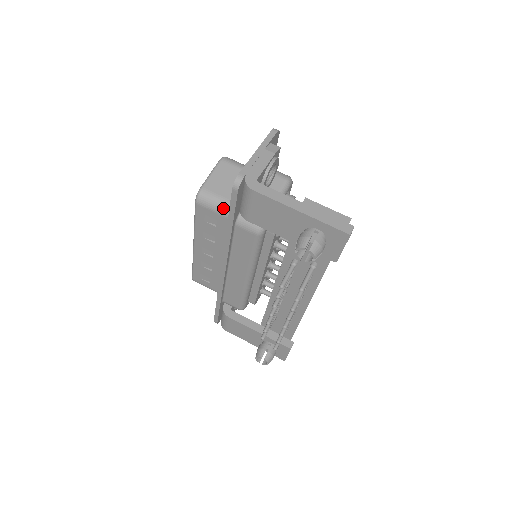
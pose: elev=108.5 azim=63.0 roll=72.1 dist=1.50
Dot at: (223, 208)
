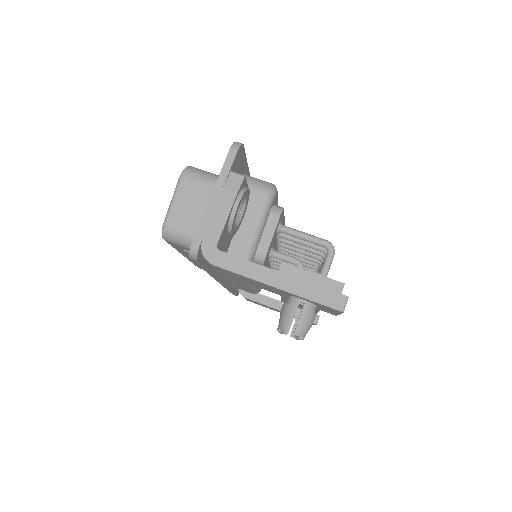
Dot at: occluded
